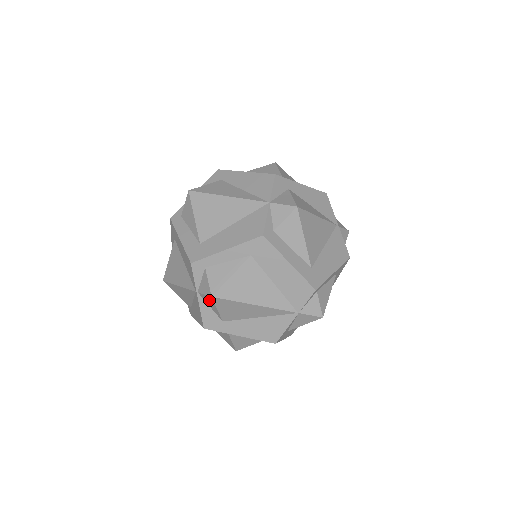
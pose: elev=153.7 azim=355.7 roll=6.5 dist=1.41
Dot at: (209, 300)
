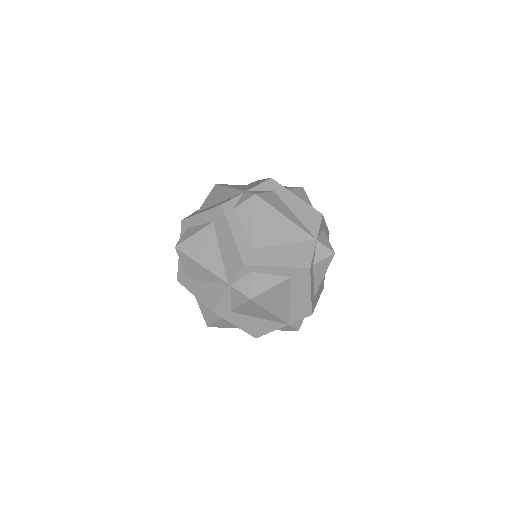
Dot at: (240, 297)
